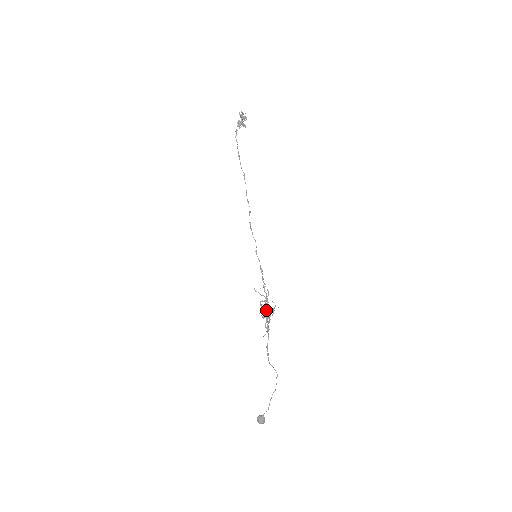
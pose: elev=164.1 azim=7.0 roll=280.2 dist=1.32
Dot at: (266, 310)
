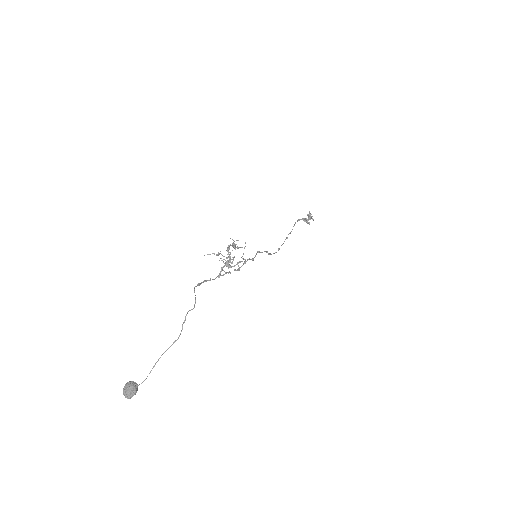
Dot at: (230, 259)
